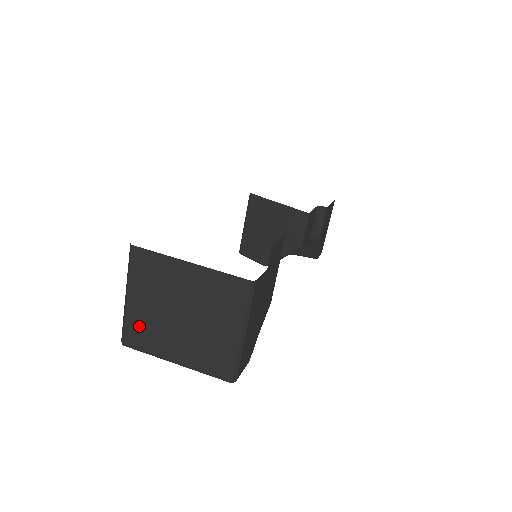
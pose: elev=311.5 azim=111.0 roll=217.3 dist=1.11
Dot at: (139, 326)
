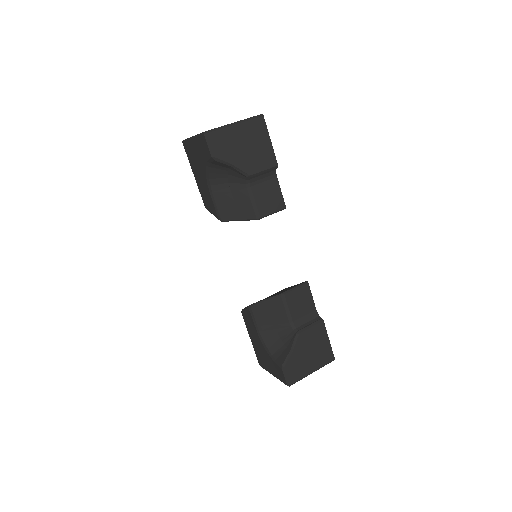
Dot at: occluded
